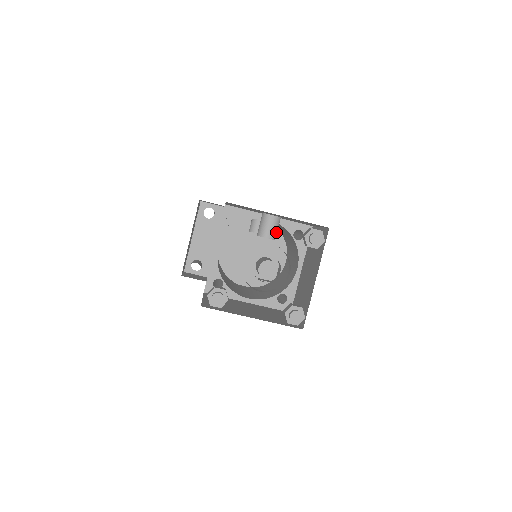
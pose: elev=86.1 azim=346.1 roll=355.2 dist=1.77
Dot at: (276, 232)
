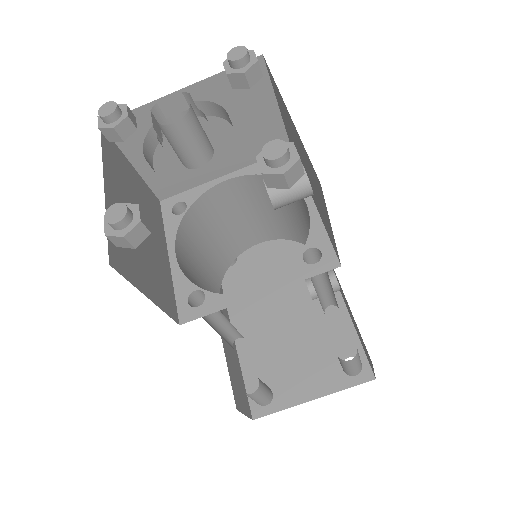
Dot at: (284, 194)
